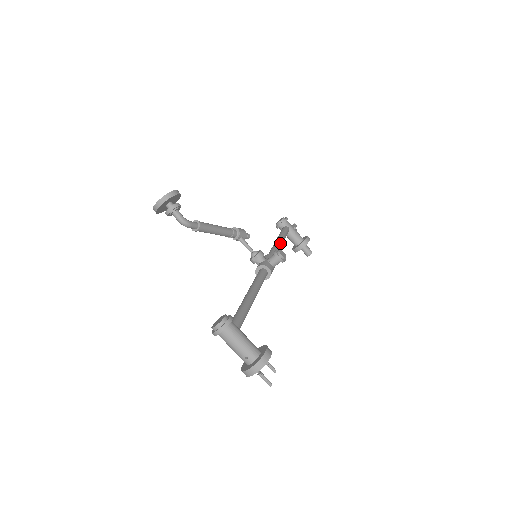
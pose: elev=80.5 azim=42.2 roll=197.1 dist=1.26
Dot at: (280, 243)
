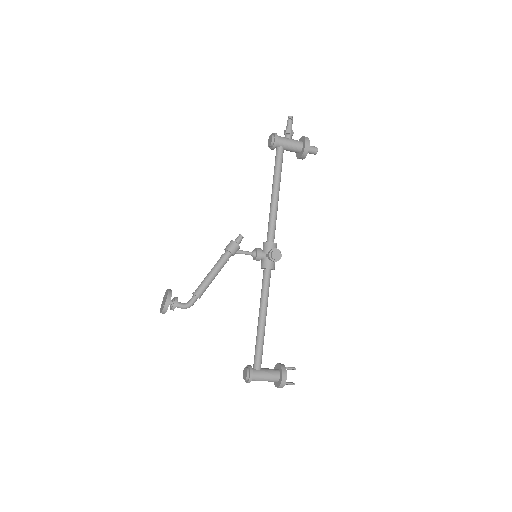
Dot at: (276, 199)
